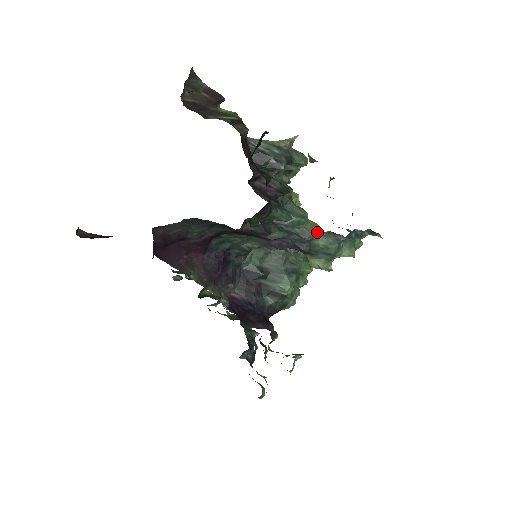
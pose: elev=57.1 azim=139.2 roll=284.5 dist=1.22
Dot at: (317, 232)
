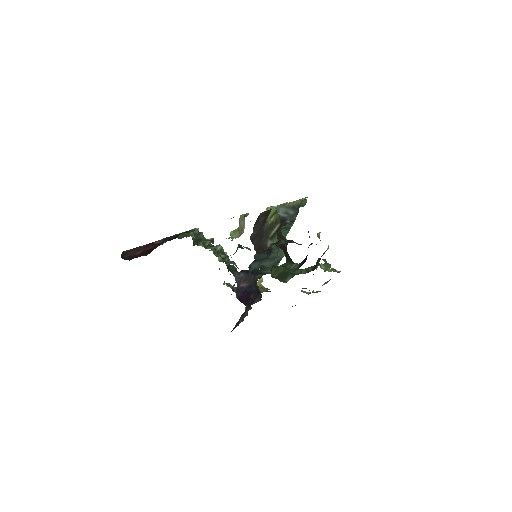
Dot at: occluded
